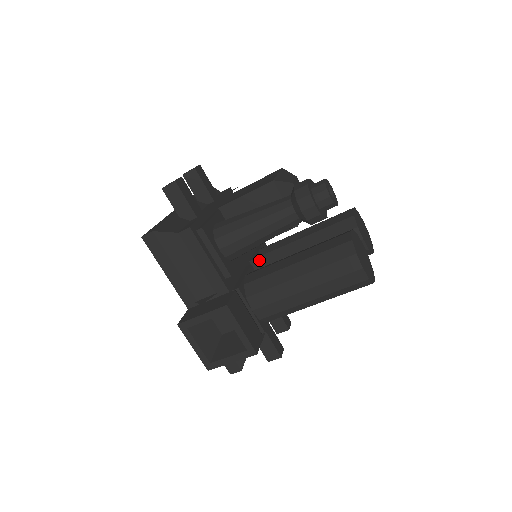
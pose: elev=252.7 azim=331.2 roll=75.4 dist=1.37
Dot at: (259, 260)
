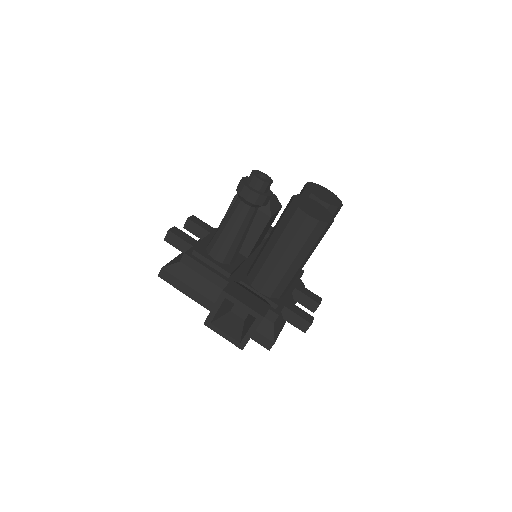
Dot at: occluded
